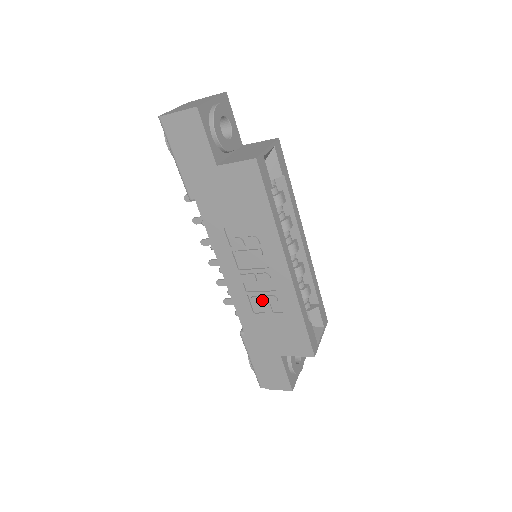
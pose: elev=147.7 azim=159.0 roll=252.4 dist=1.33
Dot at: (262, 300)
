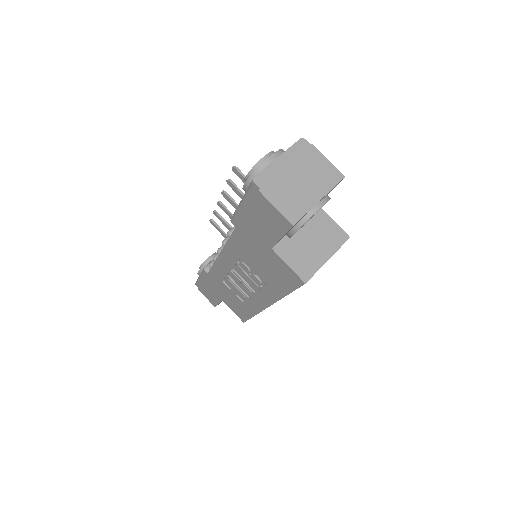
Dot at: (234, 288)
